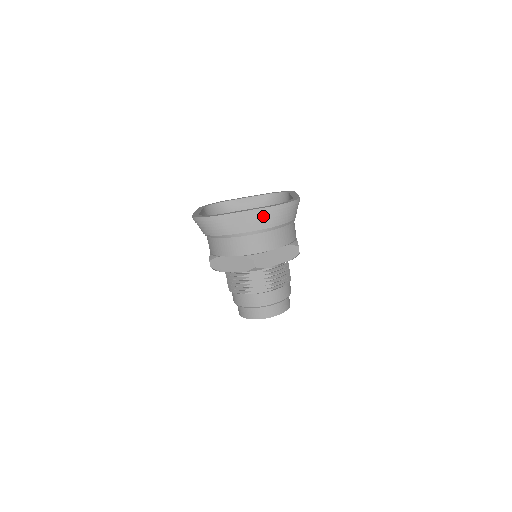
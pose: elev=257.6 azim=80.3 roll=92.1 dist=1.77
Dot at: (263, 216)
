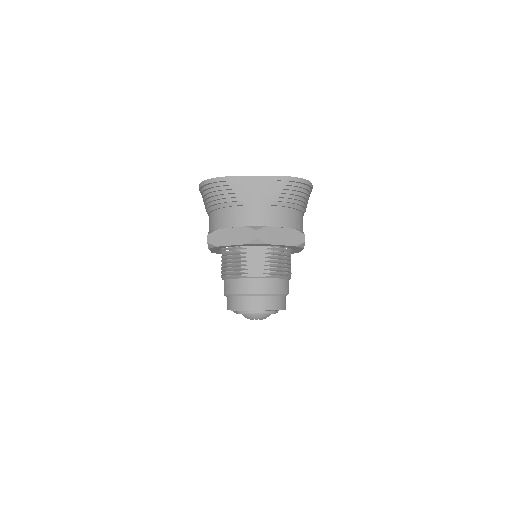
Dot at: (274, 186)
